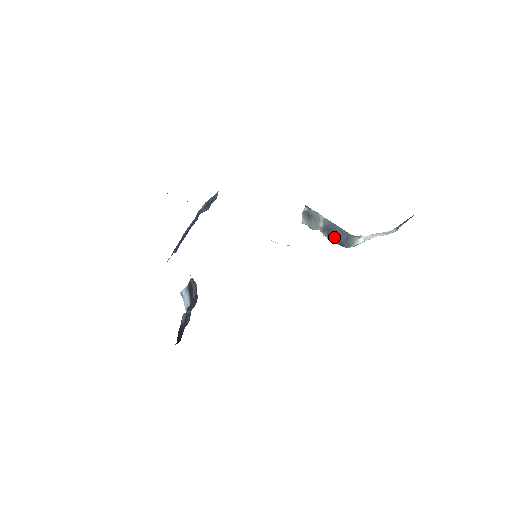
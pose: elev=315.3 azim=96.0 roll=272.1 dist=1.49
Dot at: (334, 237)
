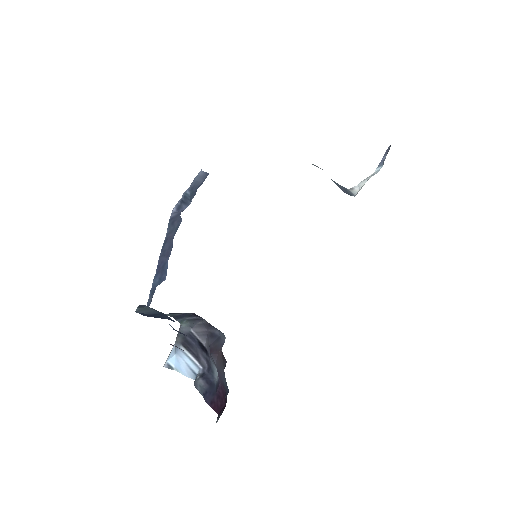
Dot at: occluded
